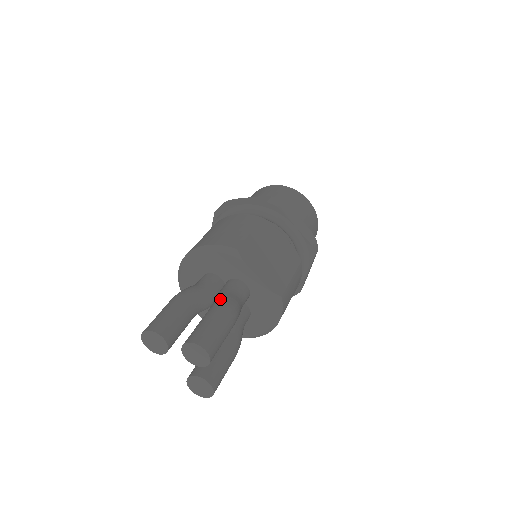
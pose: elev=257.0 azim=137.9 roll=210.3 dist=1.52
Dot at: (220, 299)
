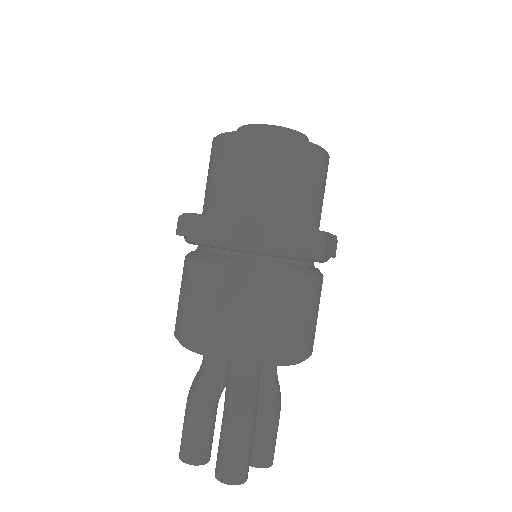
Dot at: (227, 405)
